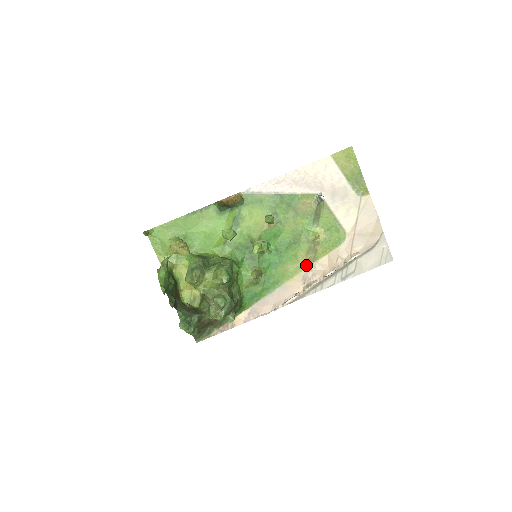
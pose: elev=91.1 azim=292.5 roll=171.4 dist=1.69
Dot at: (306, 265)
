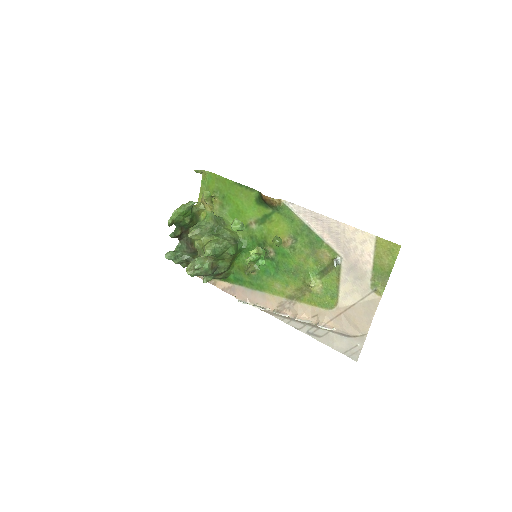
Dot at: (290, 296)
